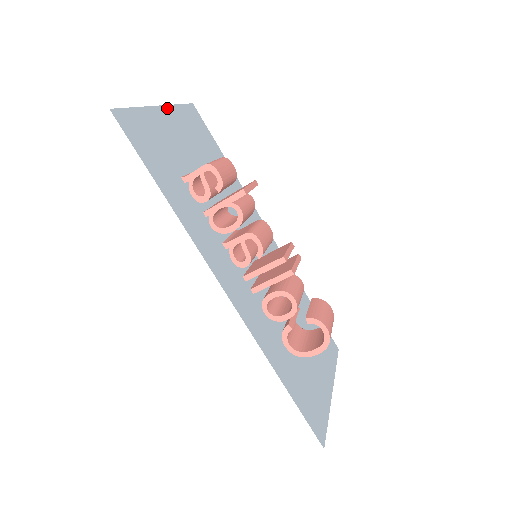
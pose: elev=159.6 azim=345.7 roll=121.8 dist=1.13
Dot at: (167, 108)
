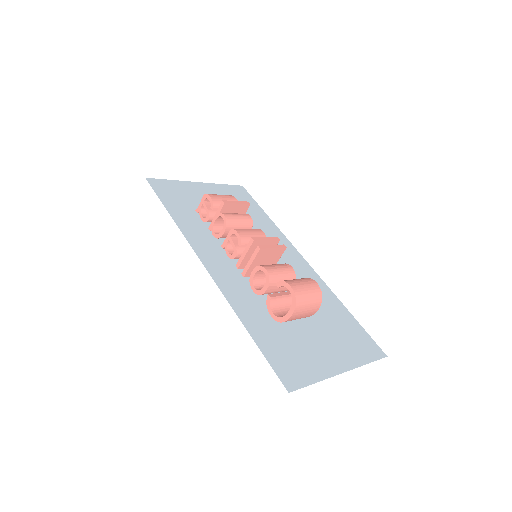
Dot at: (207, 184)
